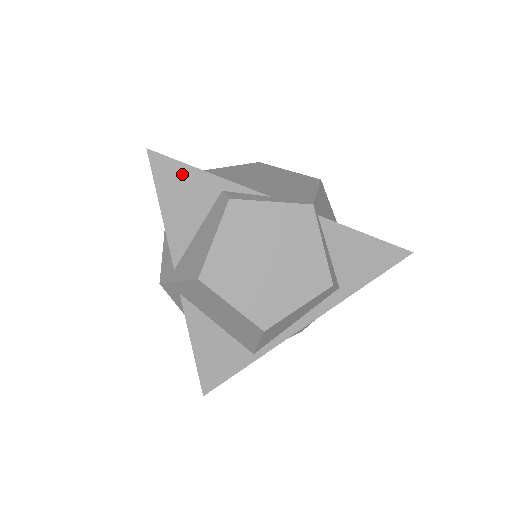
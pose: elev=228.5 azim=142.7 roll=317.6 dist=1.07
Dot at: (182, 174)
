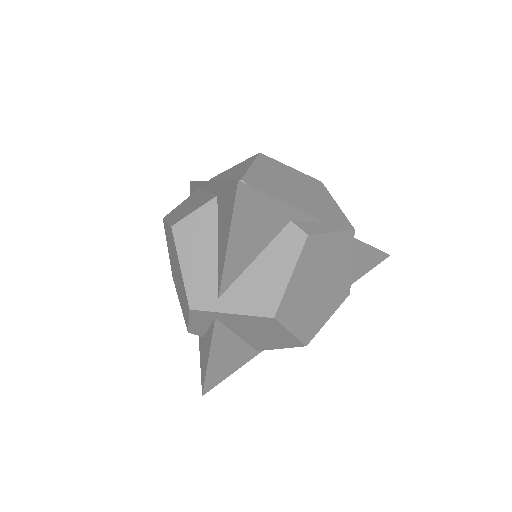
Dot at: (262, 206)
